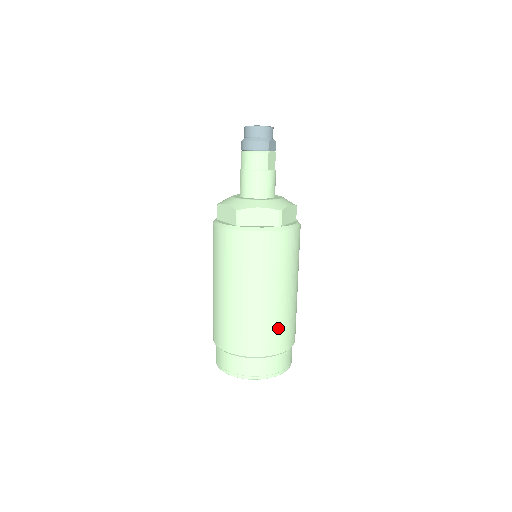
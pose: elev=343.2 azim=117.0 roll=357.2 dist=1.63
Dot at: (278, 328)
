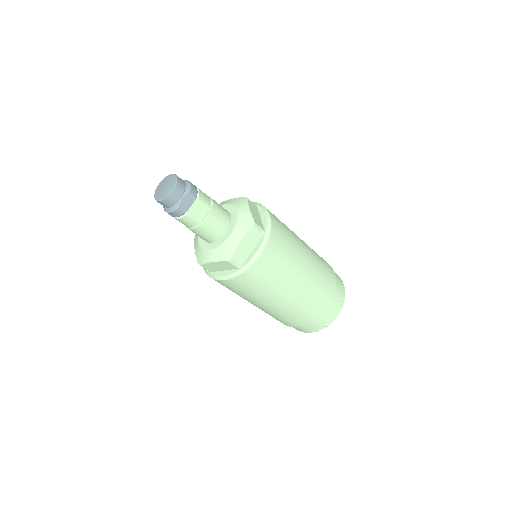
Dot at: (299, 313)
